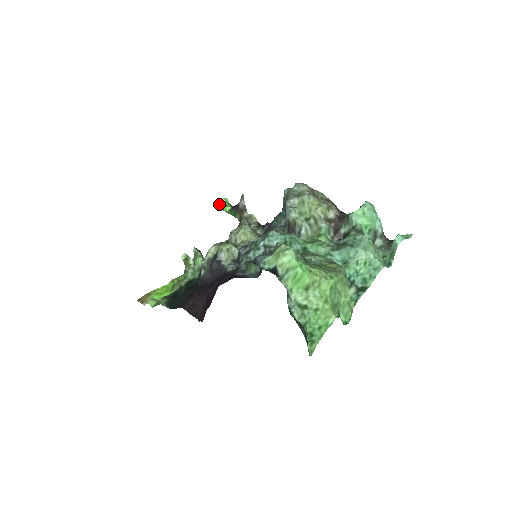
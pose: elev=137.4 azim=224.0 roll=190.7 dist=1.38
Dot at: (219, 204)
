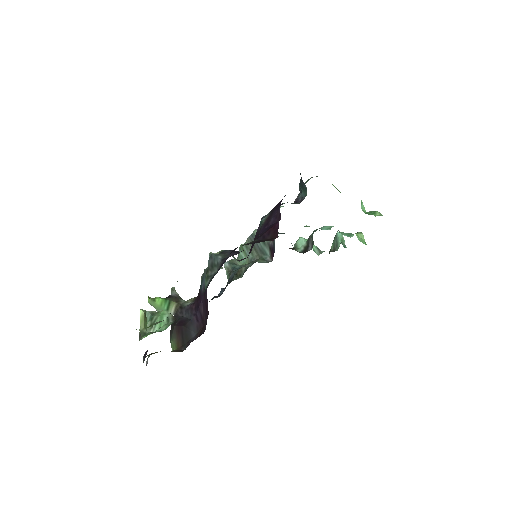
Dot at: occluded
